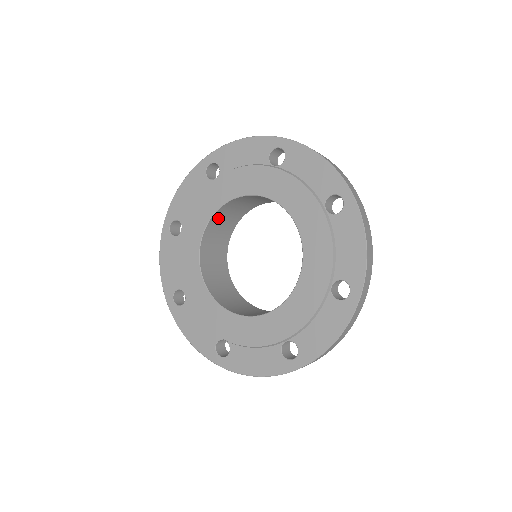
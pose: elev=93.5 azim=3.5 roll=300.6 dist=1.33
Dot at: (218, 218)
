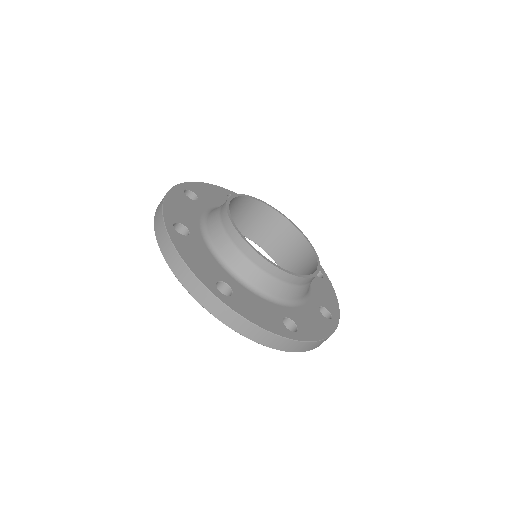
Dot at: occluded
